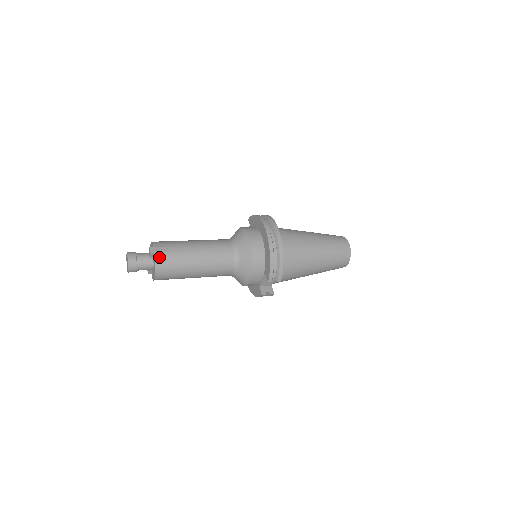
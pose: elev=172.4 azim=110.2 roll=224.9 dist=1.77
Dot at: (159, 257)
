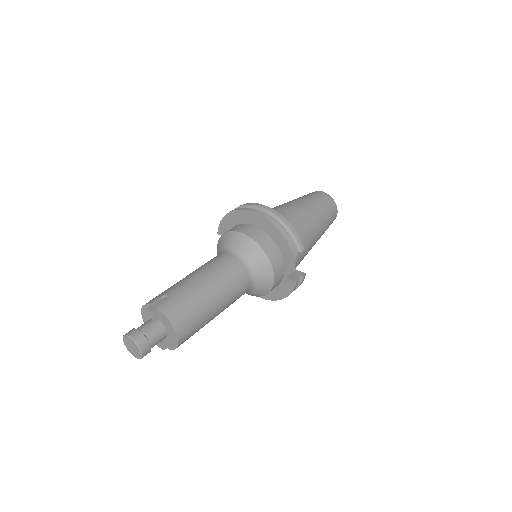
Dot at: (166, 309)
